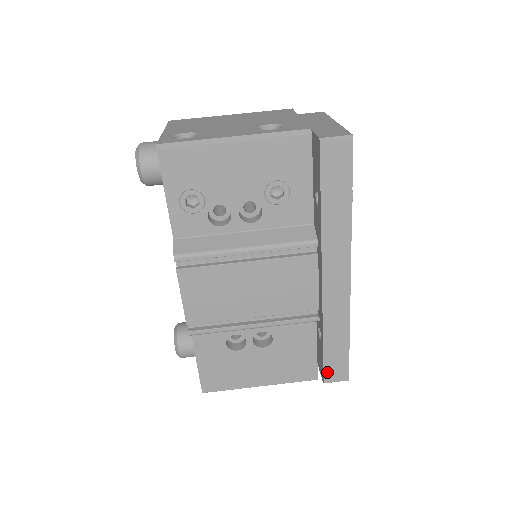
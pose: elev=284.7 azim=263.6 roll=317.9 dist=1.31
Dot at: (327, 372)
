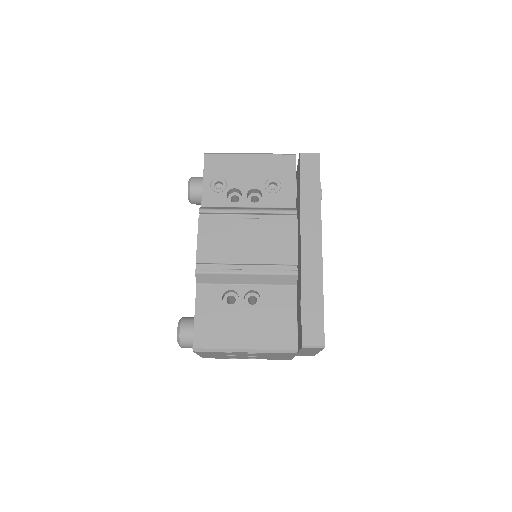
Dot at: (305, 333)
